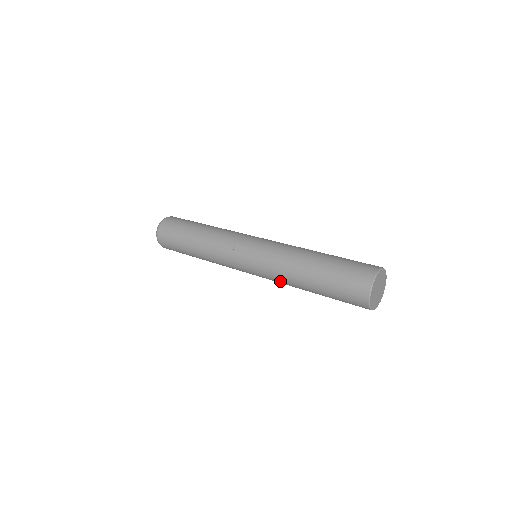
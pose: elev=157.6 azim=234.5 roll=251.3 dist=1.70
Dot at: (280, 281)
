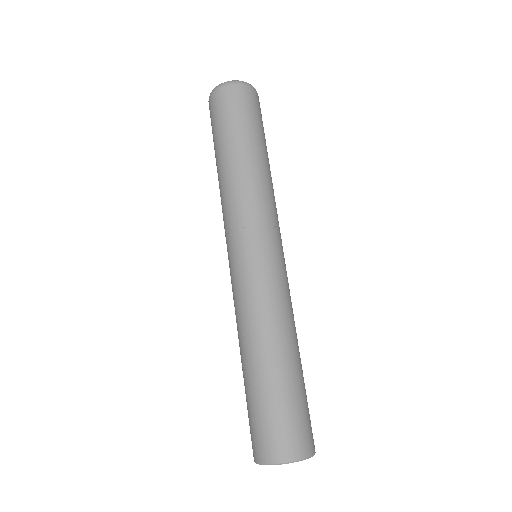
Dot at: occluded
